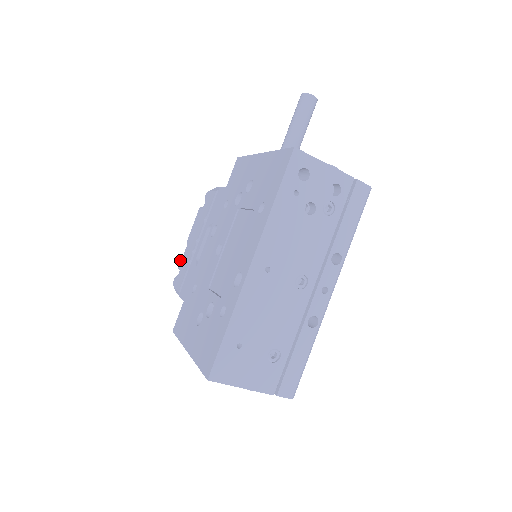
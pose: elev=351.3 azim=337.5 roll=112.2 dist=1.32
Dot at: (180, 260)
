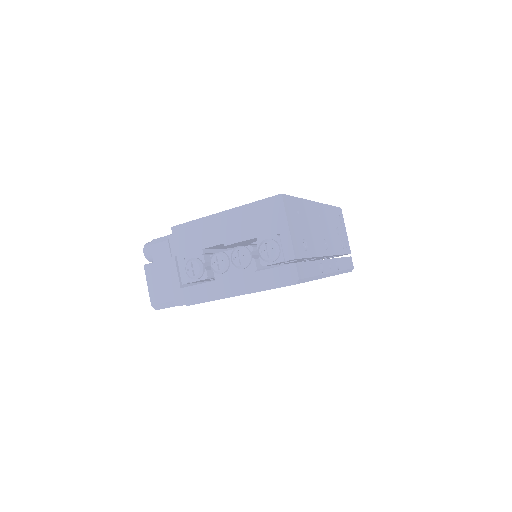
Dot at: occluded
